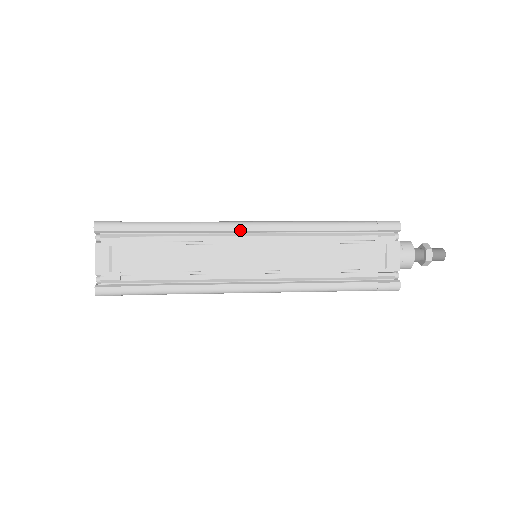
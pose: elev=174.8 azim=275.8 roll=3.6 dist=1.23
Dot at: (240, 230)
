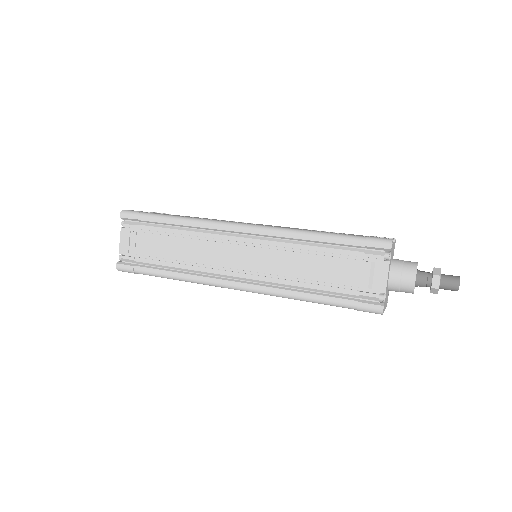
Dot at: (230, 230)
